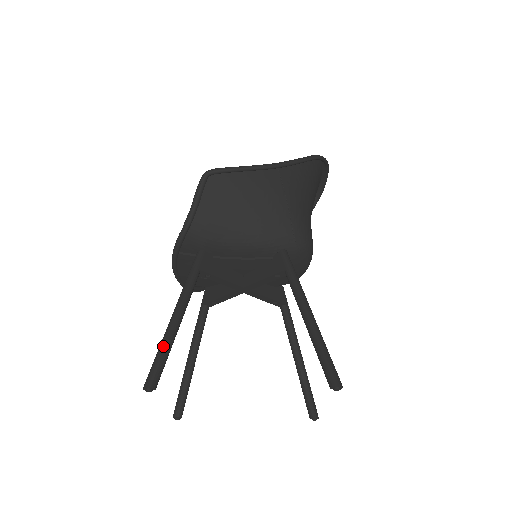
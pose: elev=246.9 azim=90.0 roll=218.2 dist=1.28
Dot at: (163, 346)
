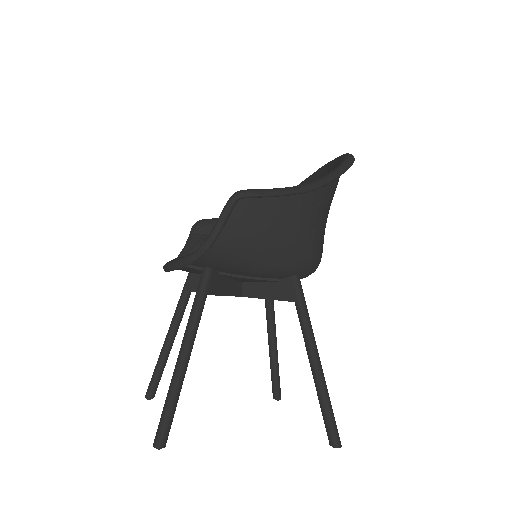
Dot at: (172, 398)
